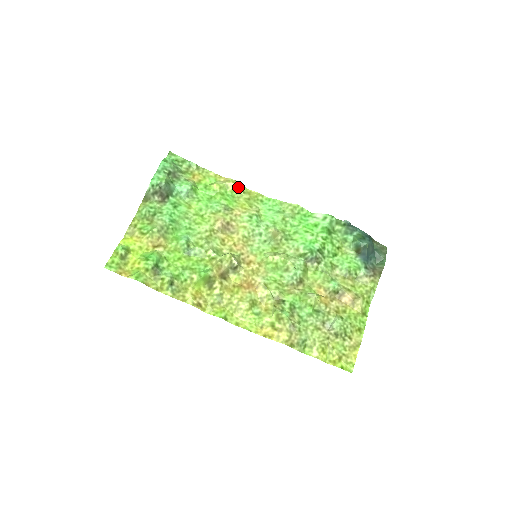
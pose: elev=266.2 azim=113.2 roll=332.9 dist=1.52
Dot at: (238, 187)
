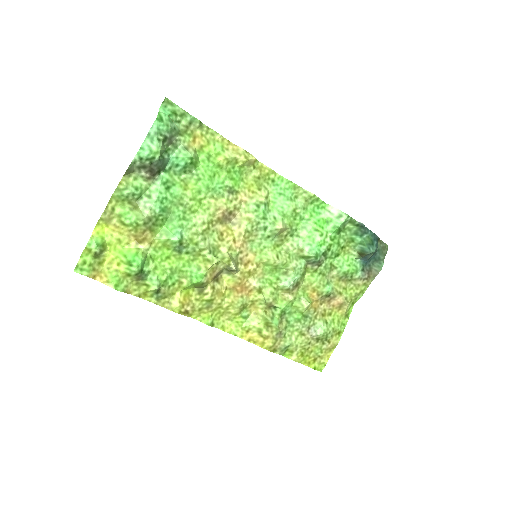
Dot at: (249, 162)
